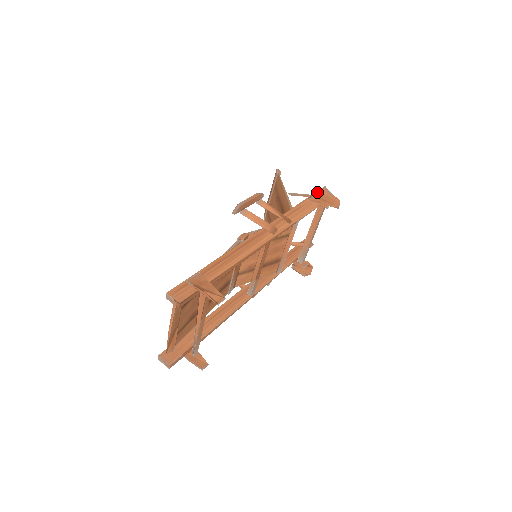
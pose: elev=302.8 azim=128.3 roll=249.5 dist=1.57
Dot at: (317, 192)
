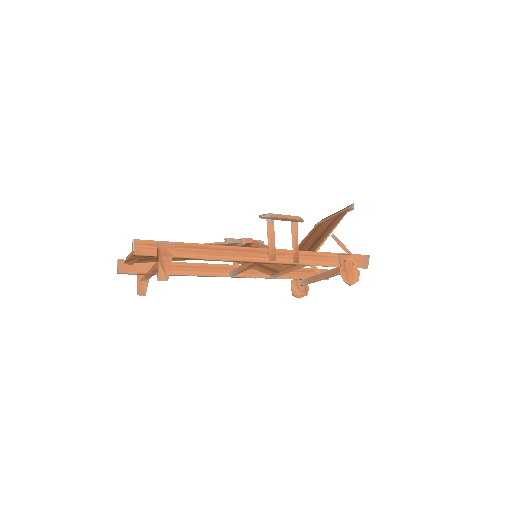
Dot at: (355, 255)
